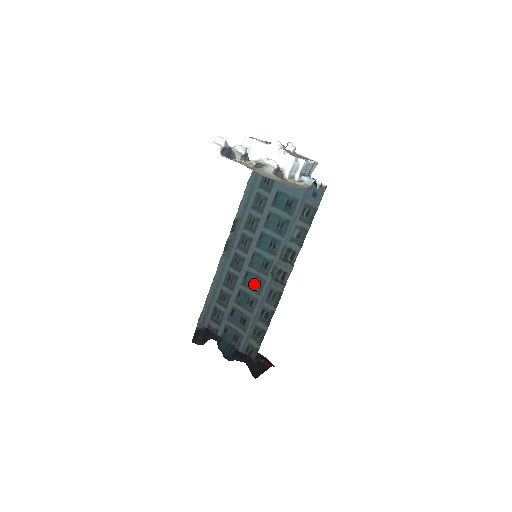
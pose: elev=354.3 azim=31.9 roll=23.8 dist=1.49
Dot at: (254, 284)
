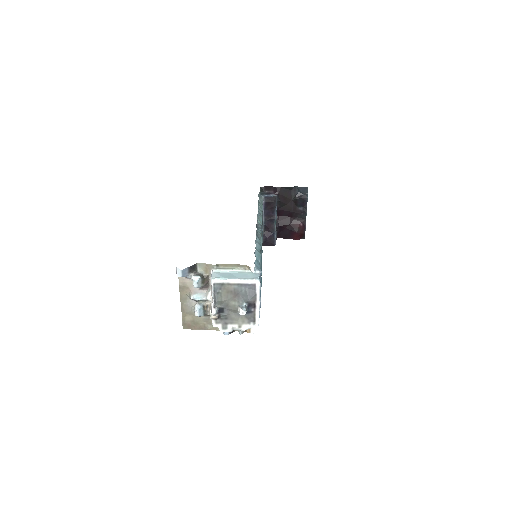
Dot at: occluded
